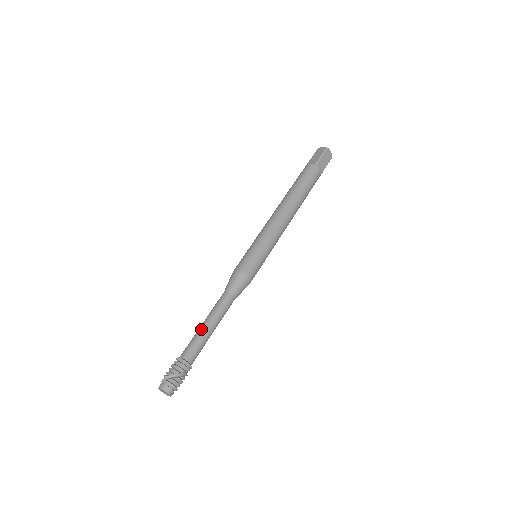
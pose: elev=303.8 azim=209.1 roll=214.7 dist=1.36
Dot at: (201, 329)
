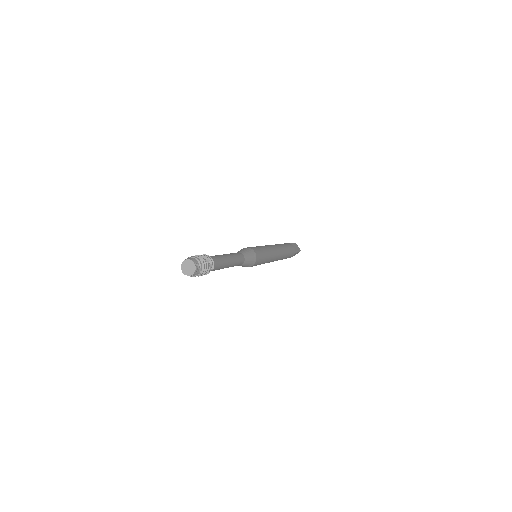
Dot at: occluded
